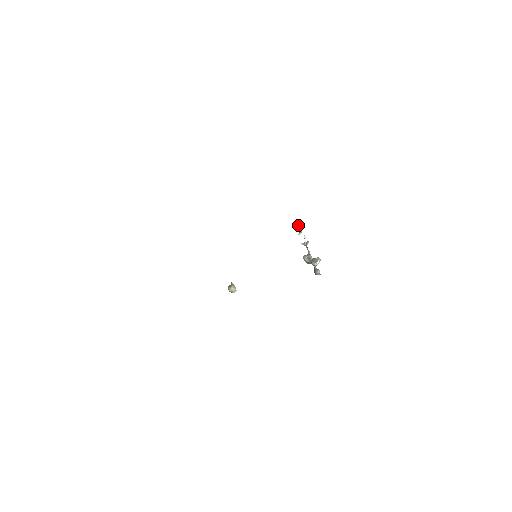
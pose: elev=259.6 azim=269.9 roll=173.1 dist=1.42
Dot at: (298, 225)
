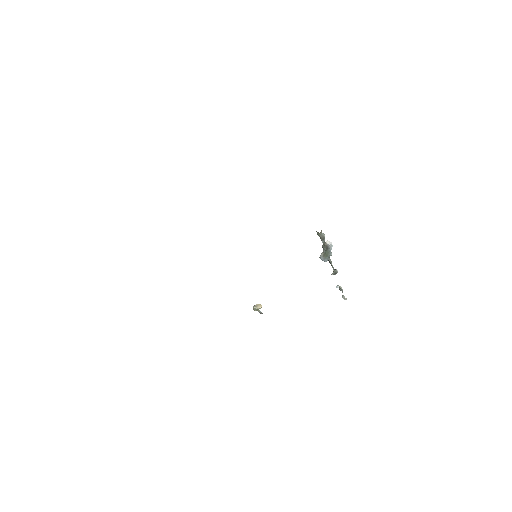
Dot at: (342, 295)
